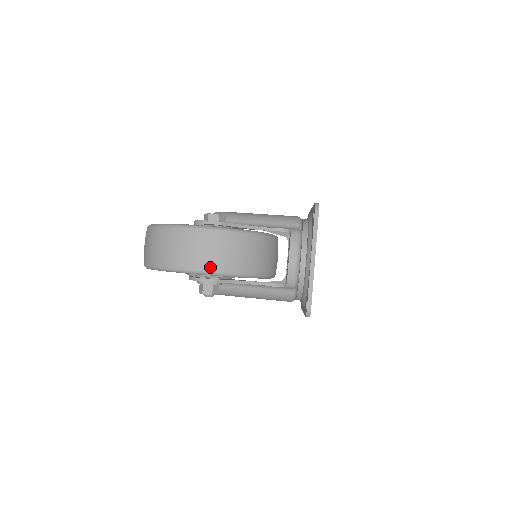
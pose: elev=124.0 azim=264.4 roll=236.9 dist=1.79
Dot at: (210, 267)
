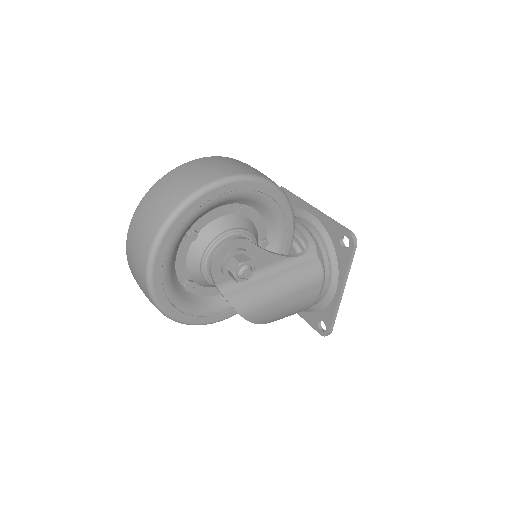
Dot at: (244, 172)
